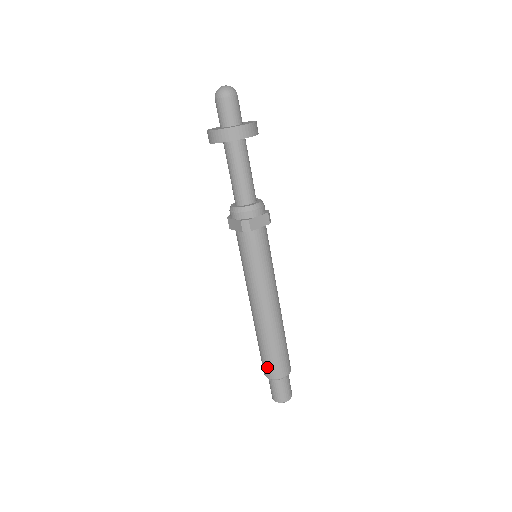
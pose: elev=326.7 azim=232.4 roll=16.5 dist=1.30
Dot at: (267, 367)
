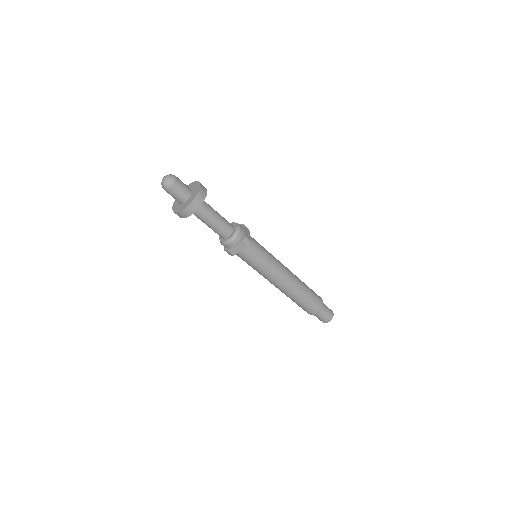
Dot at: (313, 307)
